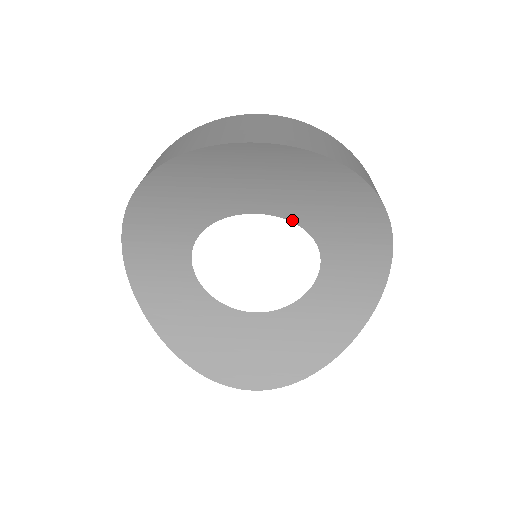
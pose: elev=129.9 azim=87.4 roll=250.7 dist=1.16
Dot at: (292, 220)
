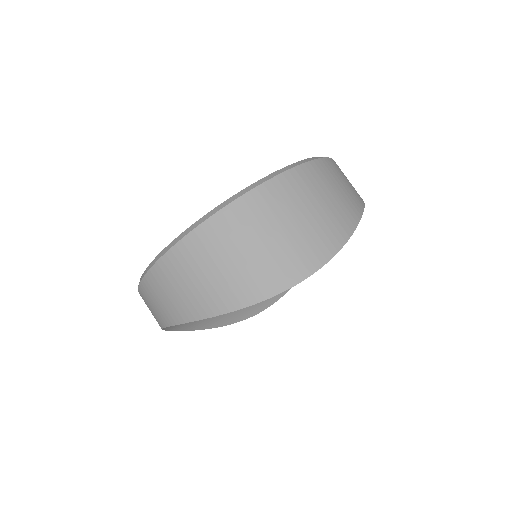
Dot at: occluded
